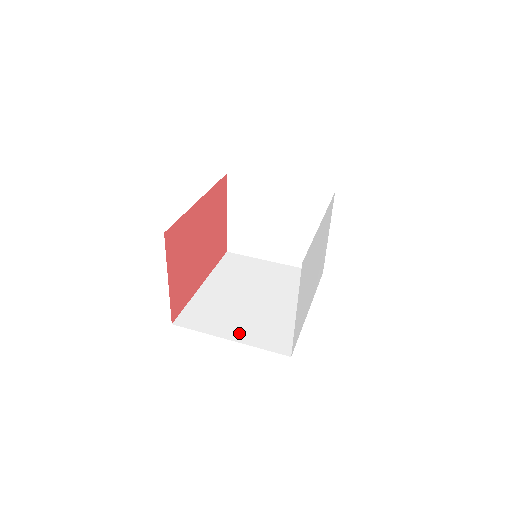
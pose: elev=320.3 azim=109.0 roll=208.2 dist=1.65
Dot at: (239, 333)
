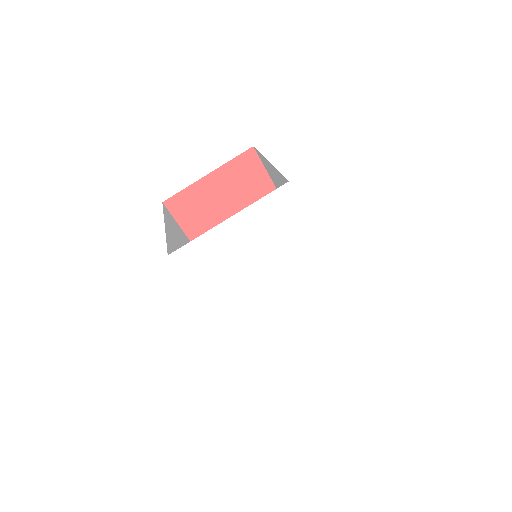
Dot at: (173, 238)
